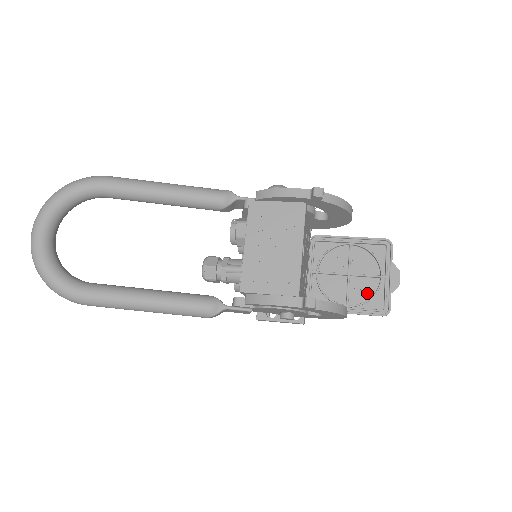
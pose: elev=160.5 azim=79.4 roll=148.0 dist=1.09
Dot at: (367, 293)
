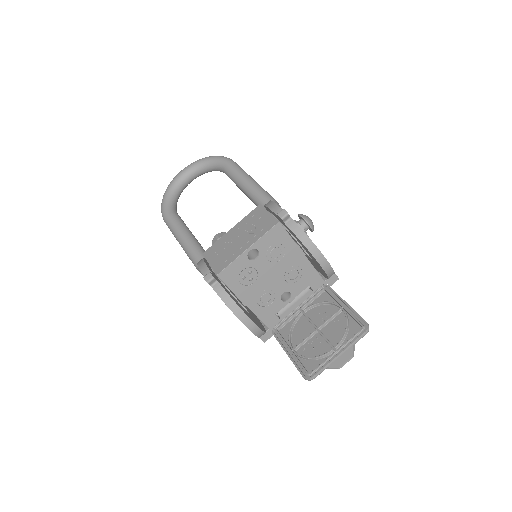
Dot at: (314, 353)
